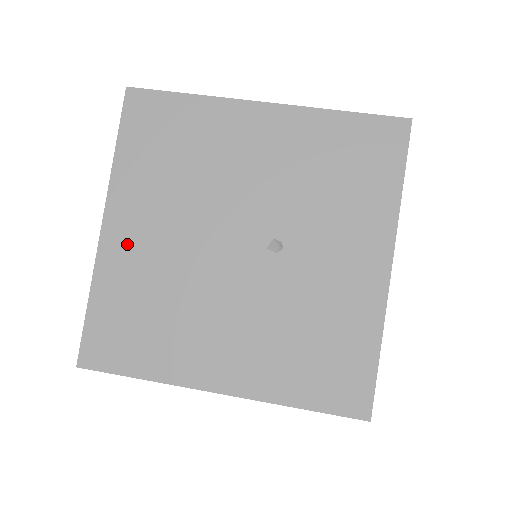
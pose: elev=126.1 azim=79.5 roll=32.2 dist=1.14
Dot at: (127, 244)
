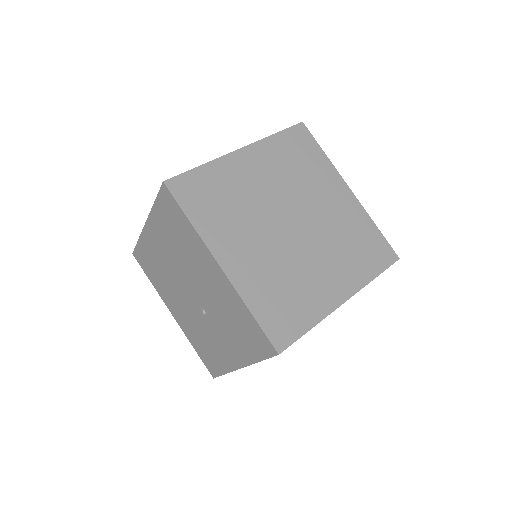
Dot at: (153, 242)
